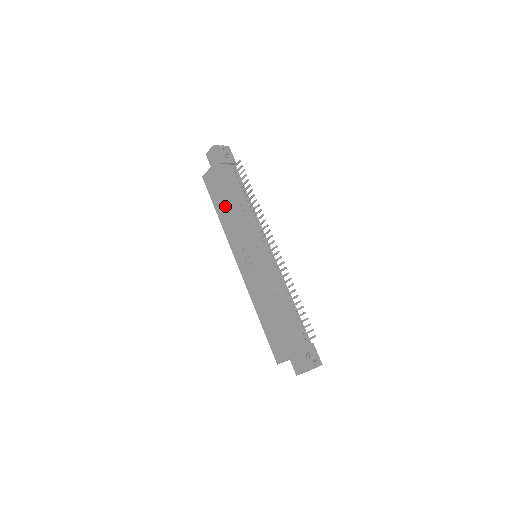
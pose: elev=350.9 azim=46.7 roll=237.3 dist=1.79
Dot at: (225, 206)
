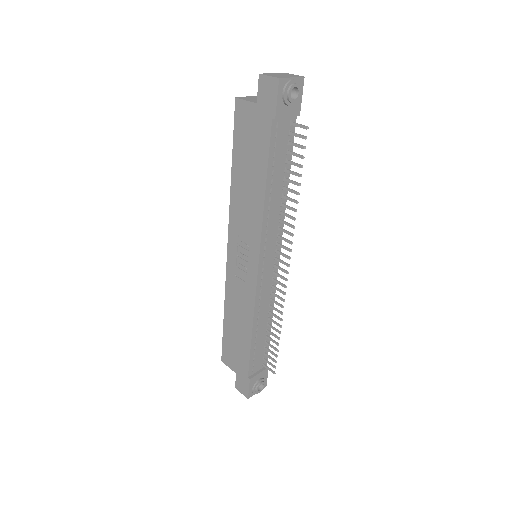
Dot at: (248, 178)
